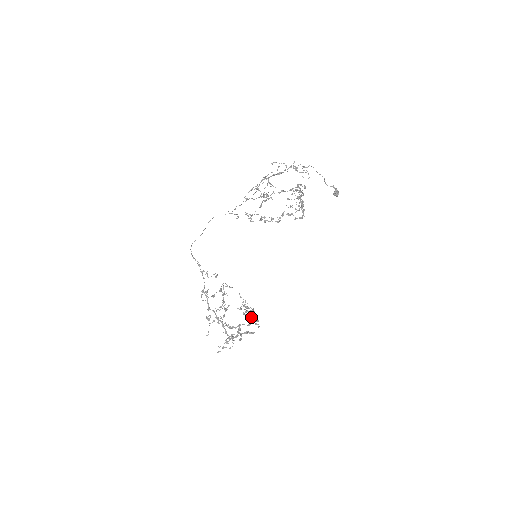
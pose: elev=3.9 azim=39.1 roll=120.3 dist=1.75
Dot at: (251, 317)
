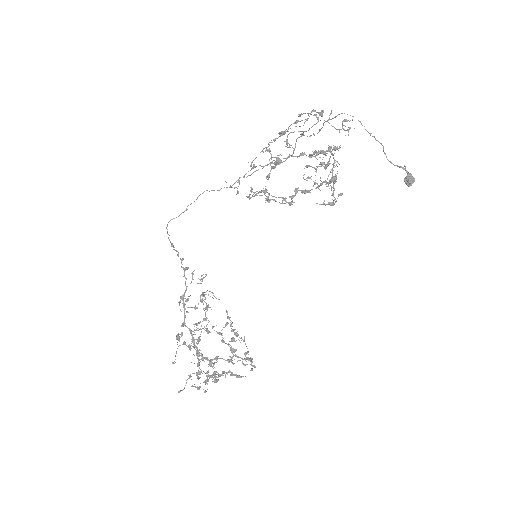
Dot at: (234, 349)
